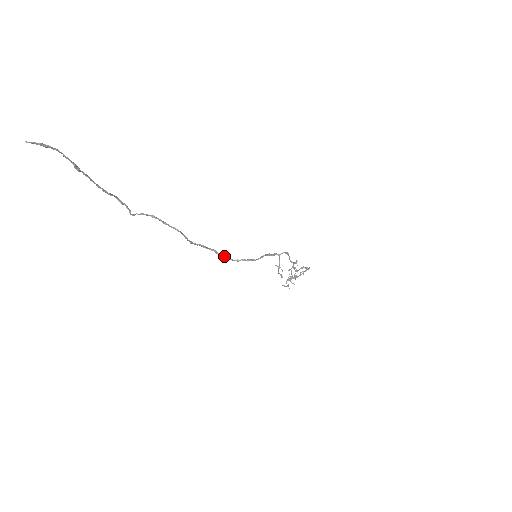
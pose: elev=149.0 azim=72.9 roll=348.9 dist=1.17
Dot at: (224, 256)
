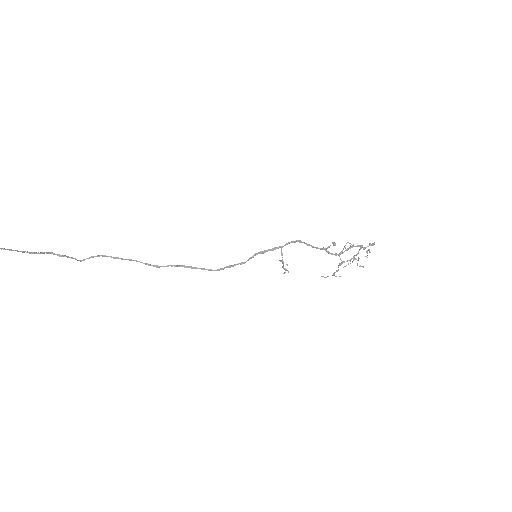
Dot at: (202, 269)
